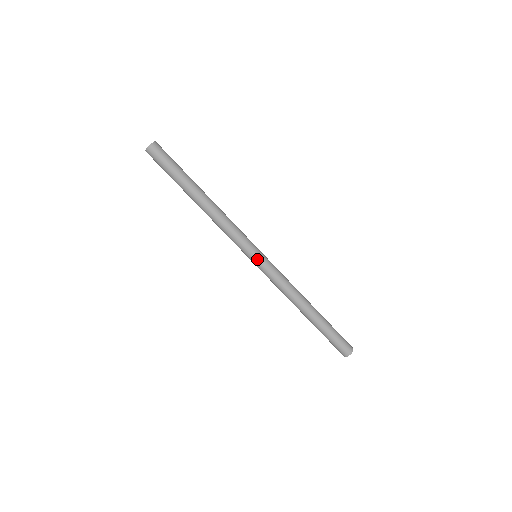
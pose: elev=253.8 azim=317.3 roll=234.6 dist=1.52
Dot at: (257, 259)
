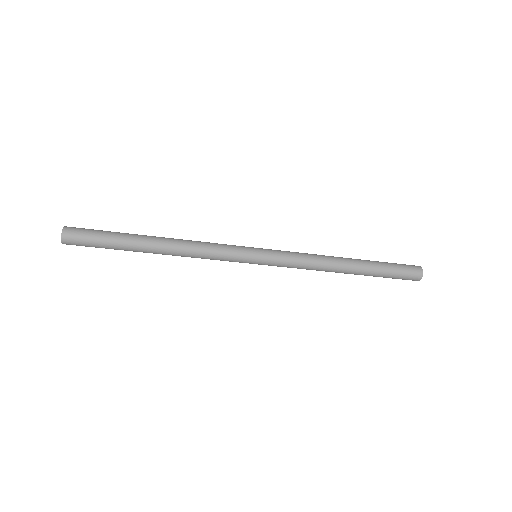
Dot at: occluded
